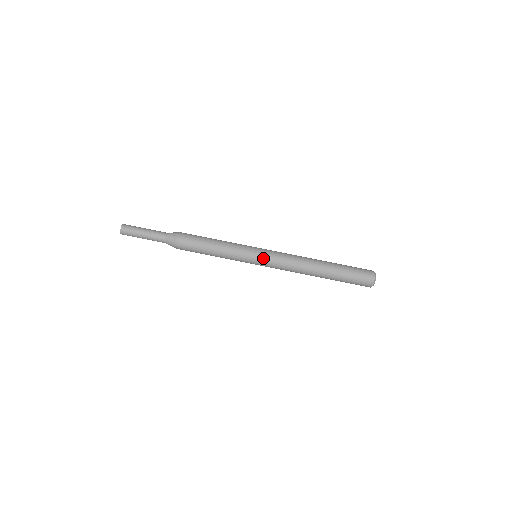
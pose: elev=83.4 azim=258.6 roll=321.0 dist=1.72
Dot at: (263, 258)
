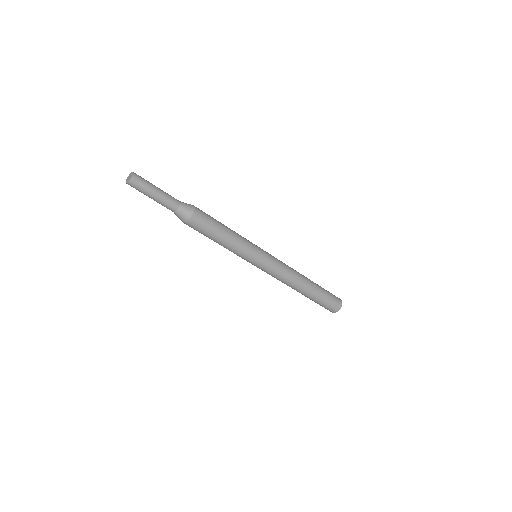
Dot at: (262, 266)
